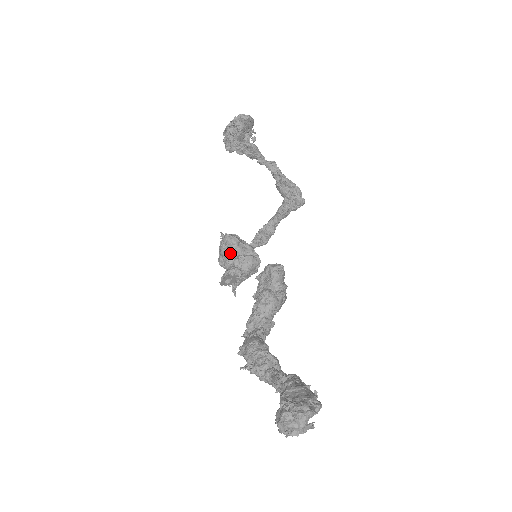
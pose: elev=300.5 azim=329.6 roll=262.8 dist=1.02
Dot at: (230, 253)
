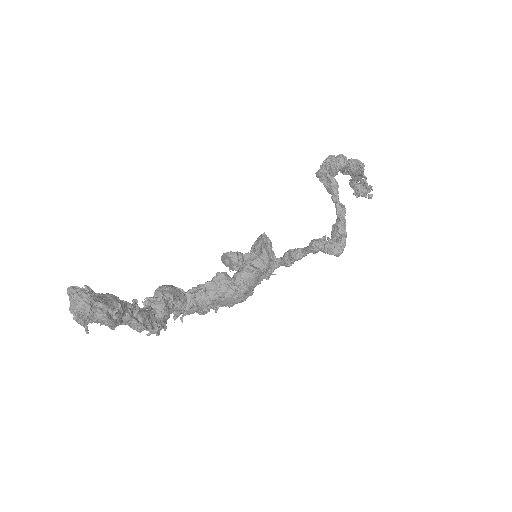
Dot at: (254, 250)
